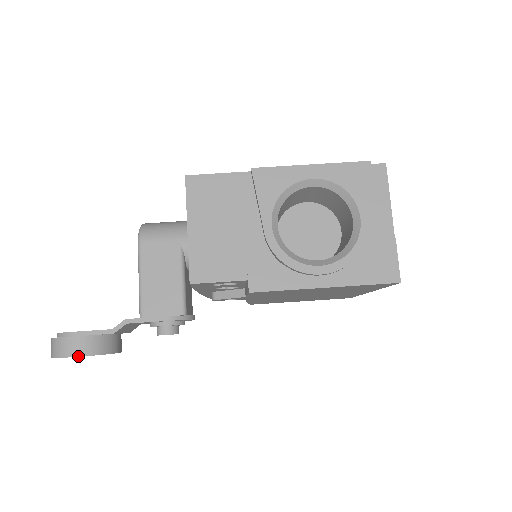
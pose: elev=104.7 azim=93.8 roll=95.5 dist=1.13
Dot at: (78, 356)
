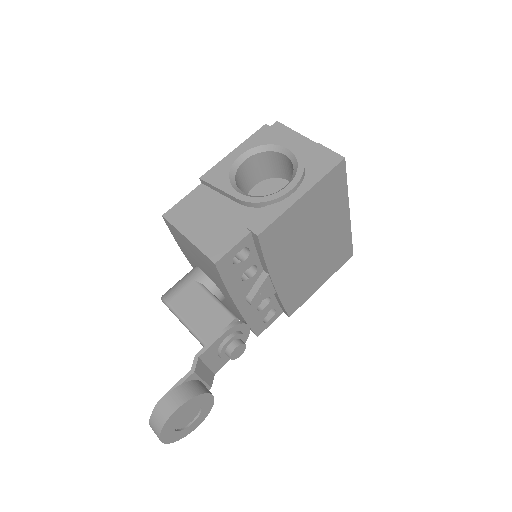
Dot at: (178, 407)
